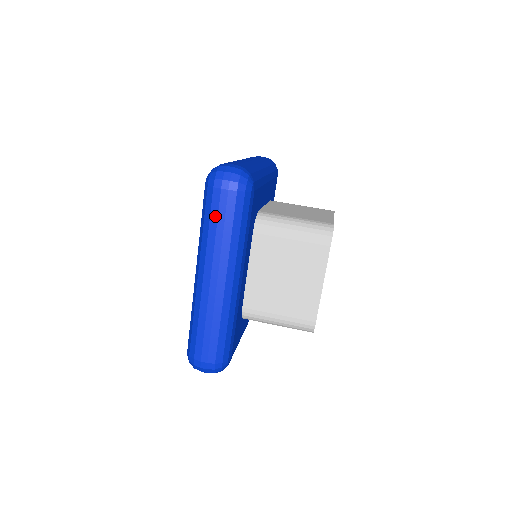
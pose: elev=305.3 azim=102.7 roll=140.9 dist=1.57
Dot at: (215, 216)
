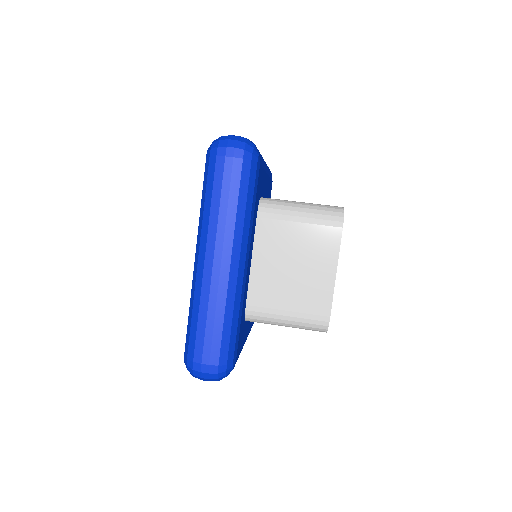
Dot at: (218, 188)
